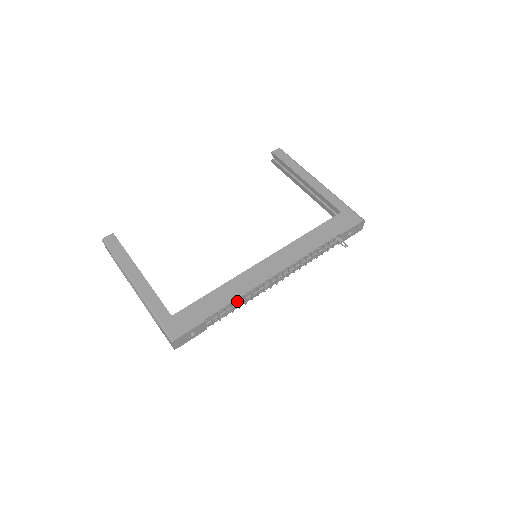
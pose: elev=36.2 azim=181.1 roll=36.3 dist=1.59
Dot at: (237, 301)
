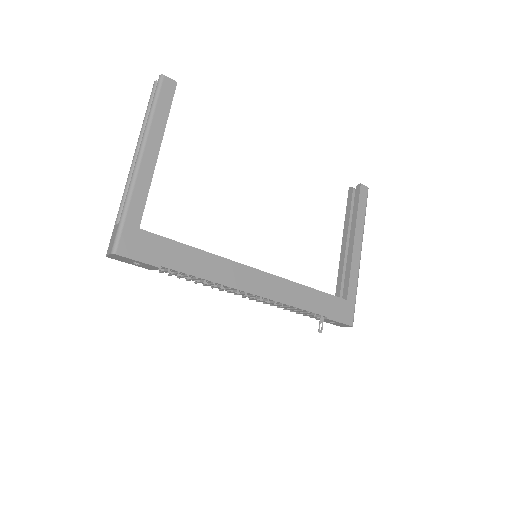
Dot at: (202, 279)
